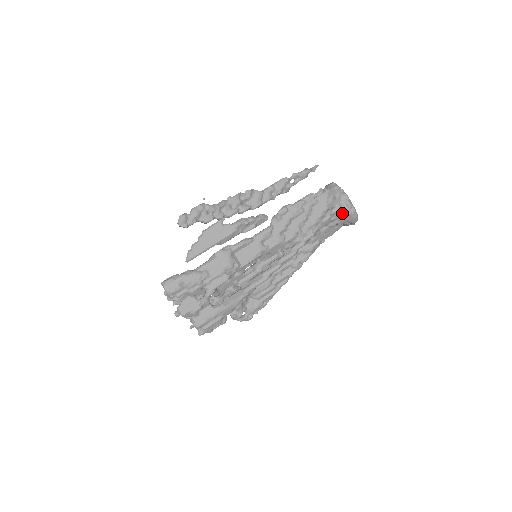
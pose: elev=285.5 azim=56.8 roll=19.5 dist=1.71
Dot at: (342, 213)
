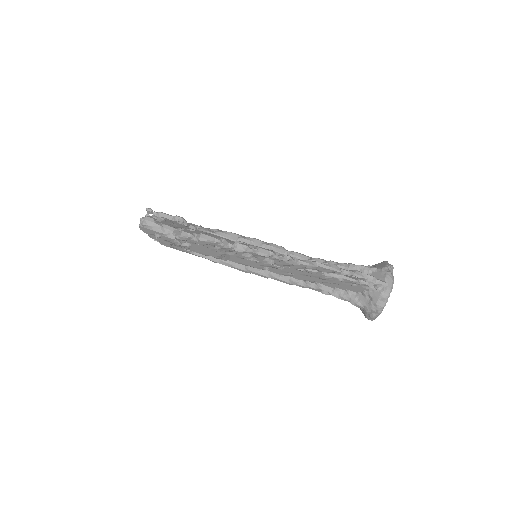
Dot at: (362, 309)
